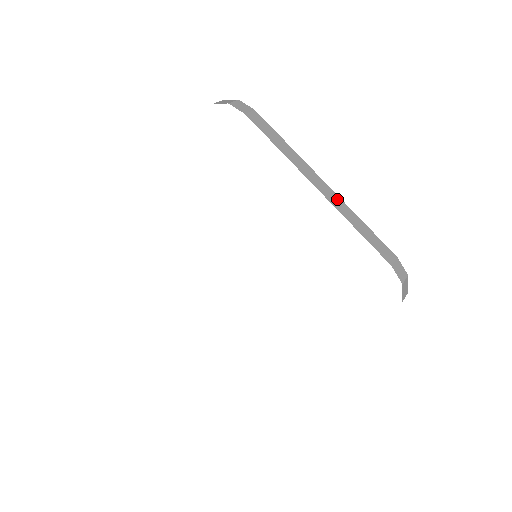
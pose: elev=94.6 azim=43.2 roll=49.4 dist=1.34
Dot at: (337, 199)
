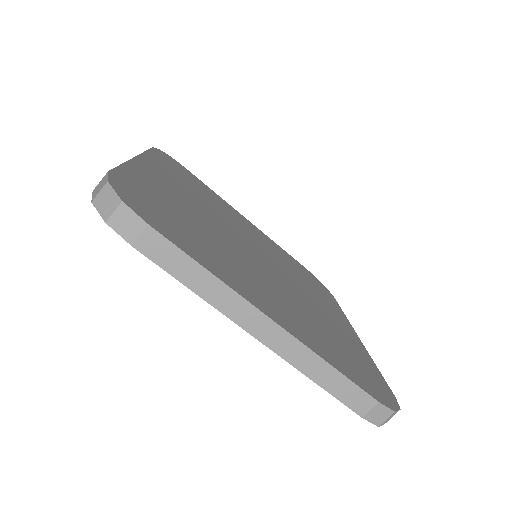
Dot at: (291, 344)
